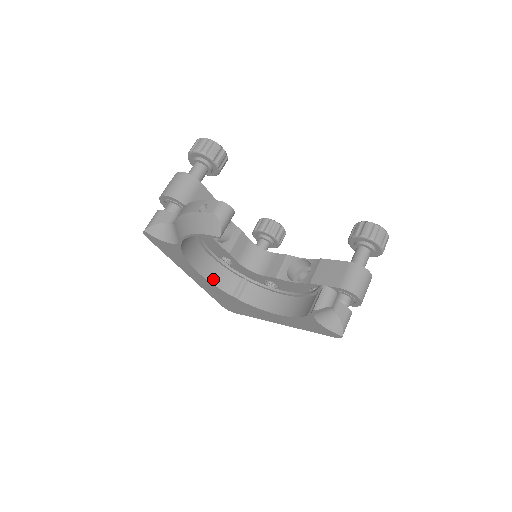
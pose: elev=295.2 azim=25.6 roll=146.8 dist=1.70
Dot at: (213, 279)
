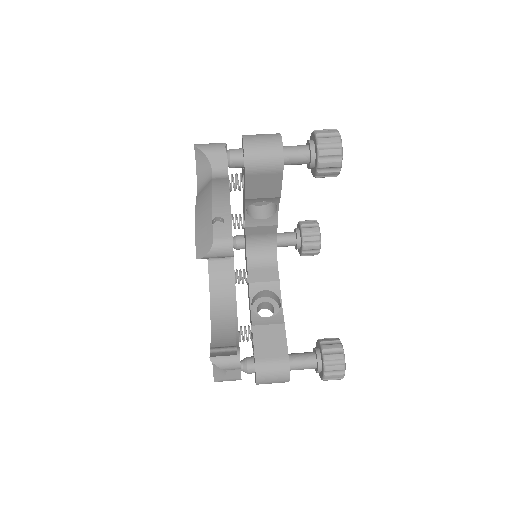
Dot at: occluded
